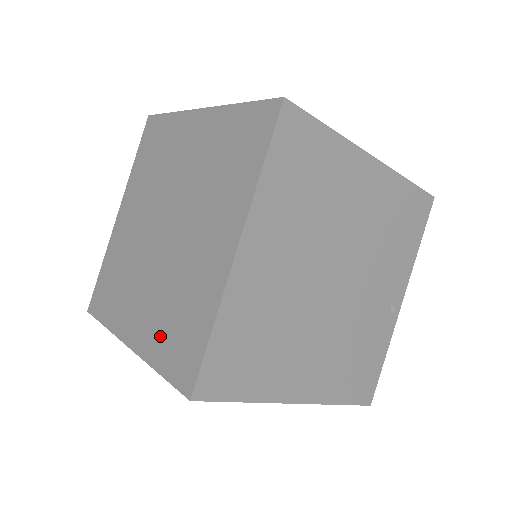
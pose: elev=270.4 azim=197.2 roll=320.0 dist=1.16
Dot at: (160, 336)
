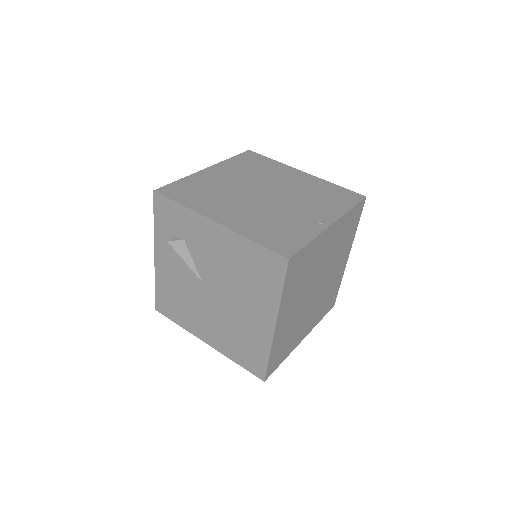
Dot at: occluded
